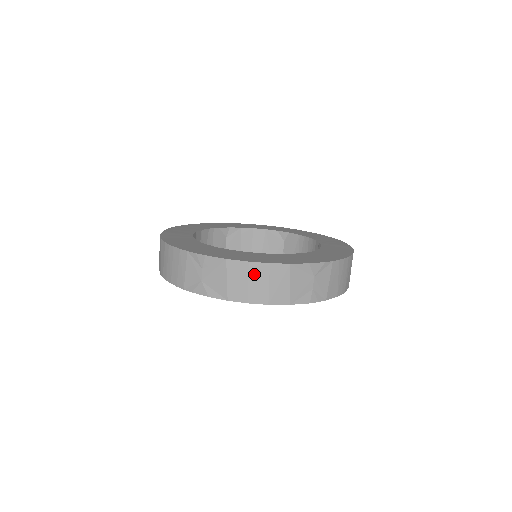
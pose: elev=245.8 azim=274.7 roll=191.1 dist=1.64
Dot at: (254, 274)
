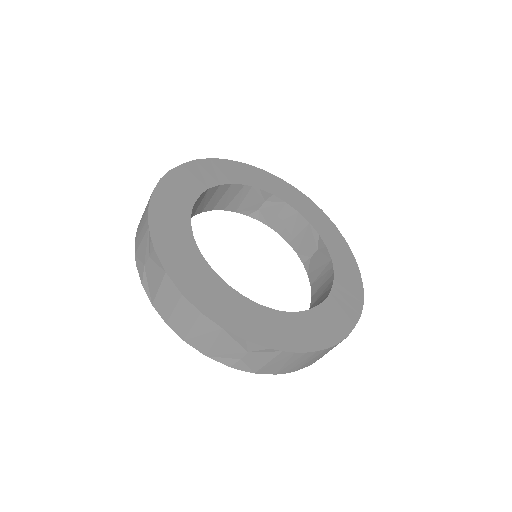
Dot at: (182, 308)
